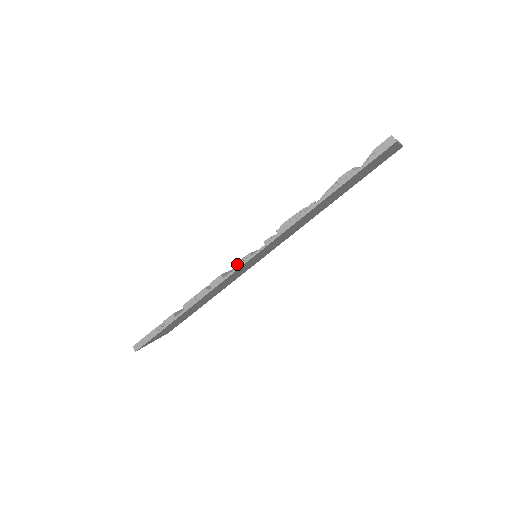
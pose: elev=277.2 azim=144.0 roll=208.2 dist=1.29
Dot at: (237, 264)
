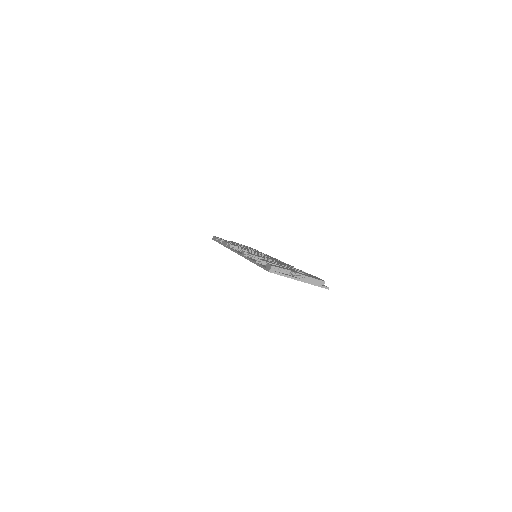
Dot at: (235, 248)
